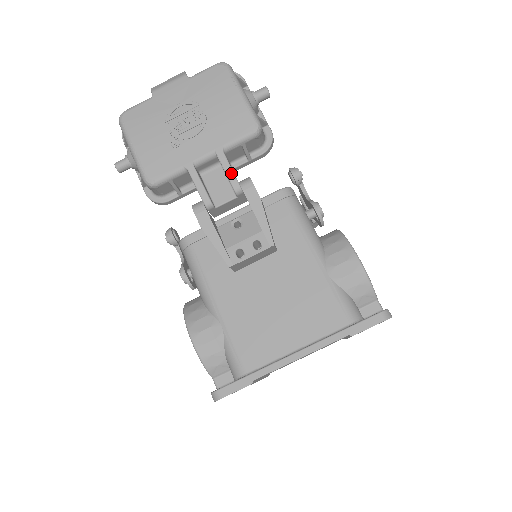
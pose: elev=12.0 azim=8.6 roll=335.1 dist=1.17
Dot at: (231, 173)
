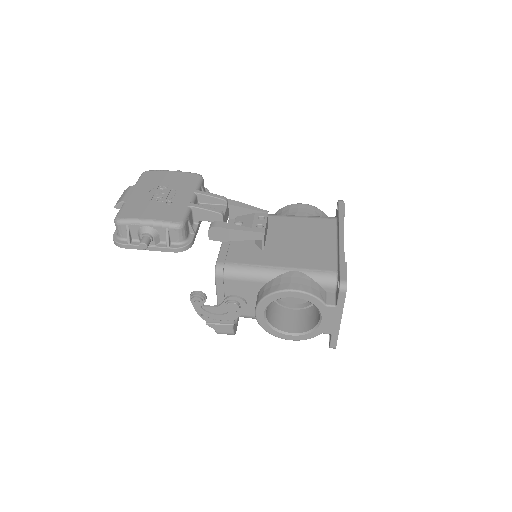
Dot at: (213, 194)
